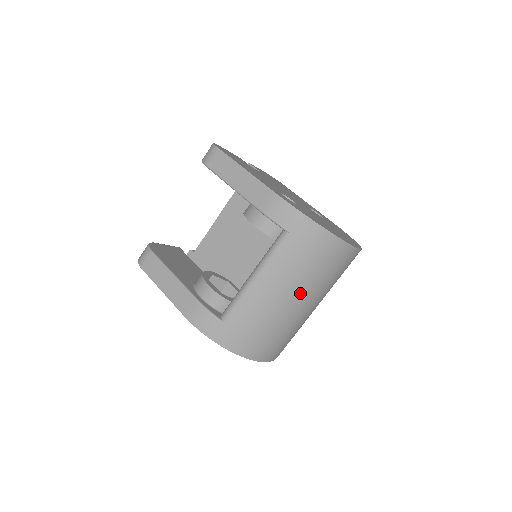
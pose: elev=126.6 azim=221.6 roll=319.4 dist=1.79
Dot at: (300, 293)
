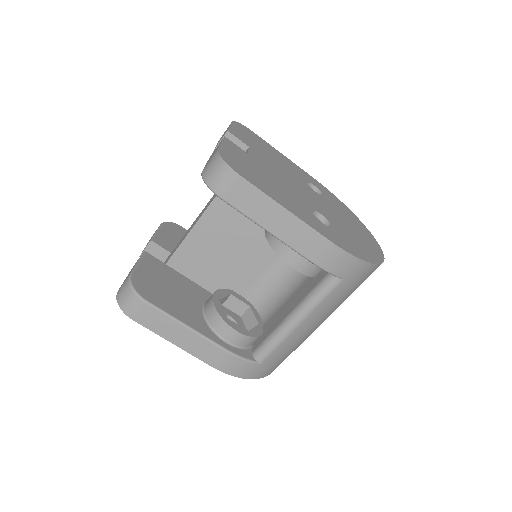
Dot at: occluded
